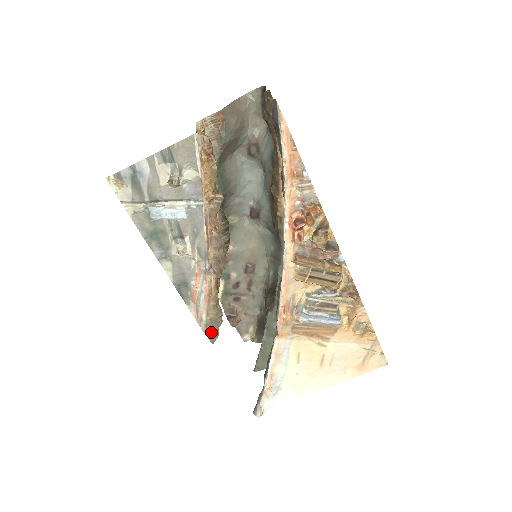
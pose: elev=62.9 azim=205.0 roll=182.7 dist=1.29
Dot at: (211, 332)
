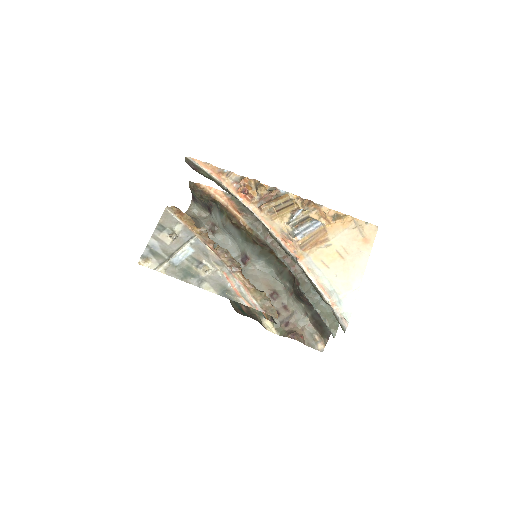
Dot at: (269, 310)
